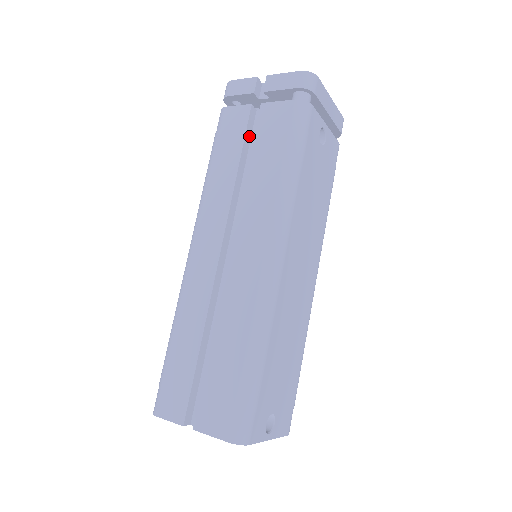
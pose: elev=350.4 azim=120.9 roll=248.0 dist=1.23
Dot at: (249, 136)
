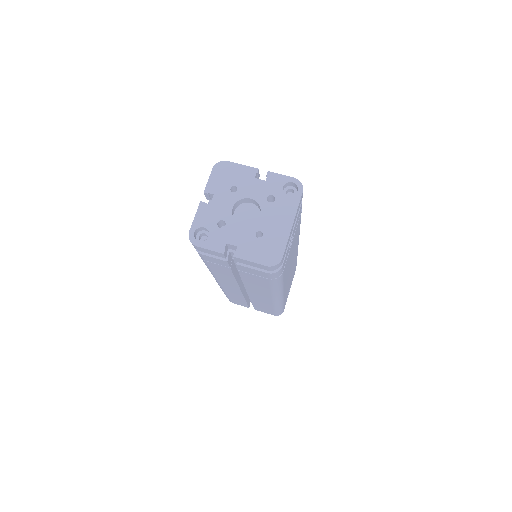
Dot at: (232, 262)
